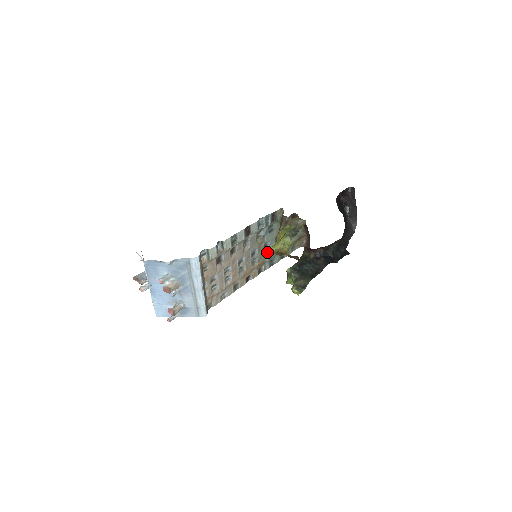
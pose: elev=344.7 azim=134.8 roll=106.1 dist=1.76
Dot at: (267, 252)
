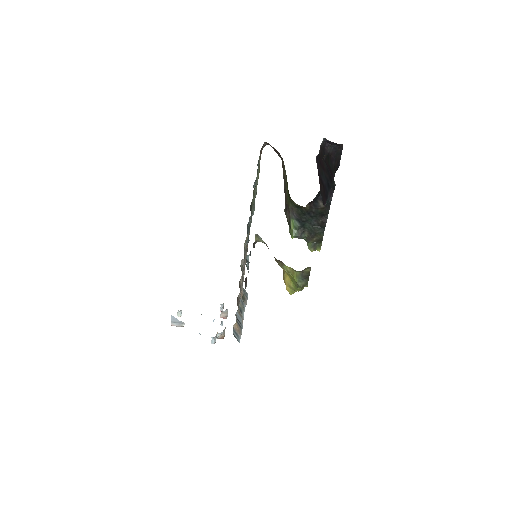
Dot at: (249, 217)
